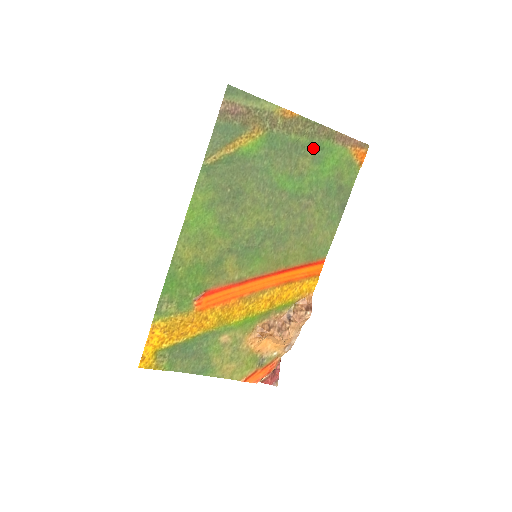
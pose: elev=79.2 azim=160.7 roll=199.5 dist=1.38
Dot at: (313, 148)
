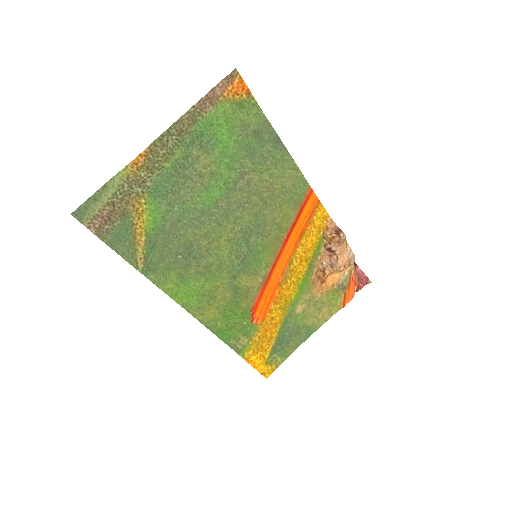
Dot at: (194, 146)
